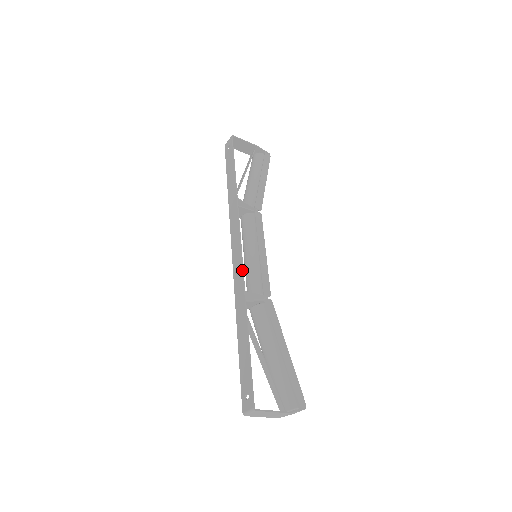
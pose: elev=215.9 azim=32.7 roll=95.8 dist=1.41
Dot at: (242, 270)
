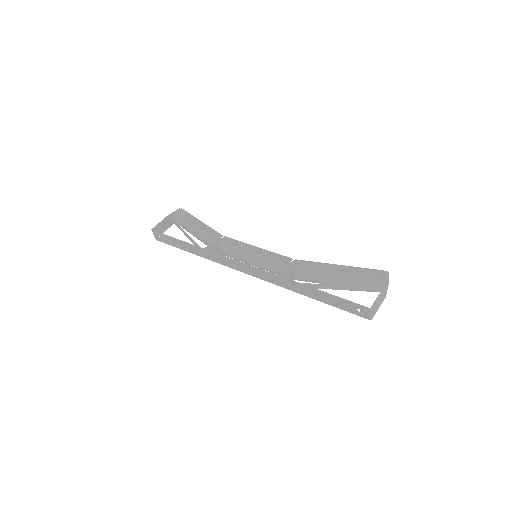
Dot at: (262, 271)
